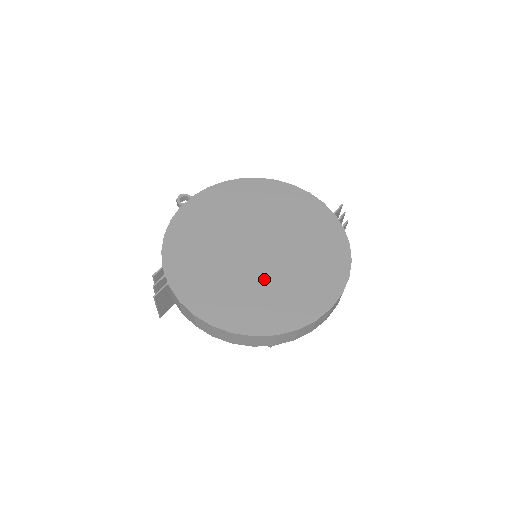
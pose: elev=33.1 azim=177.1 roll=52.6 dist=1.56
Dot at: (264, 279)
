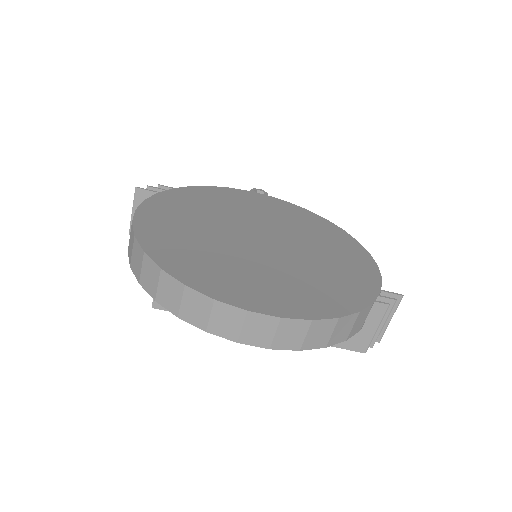
Dot at: (228, 248)
